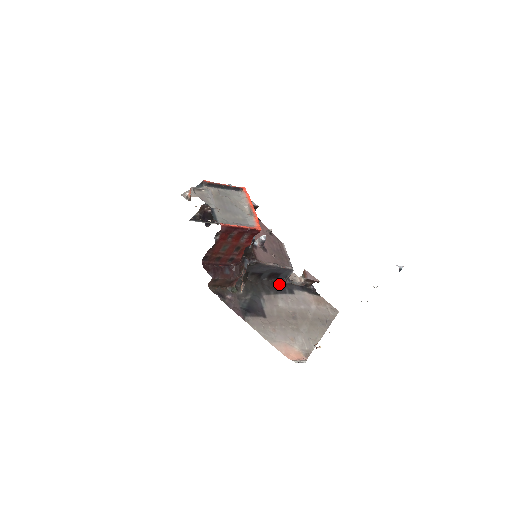
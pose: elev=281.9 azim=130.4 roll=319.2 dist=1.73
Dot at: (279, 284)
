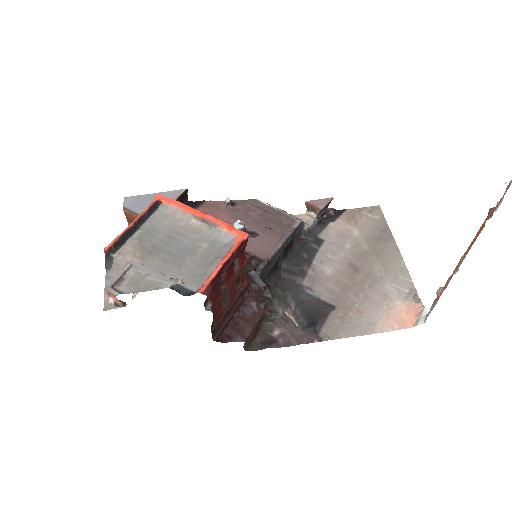
Dot at: (299, 249)
